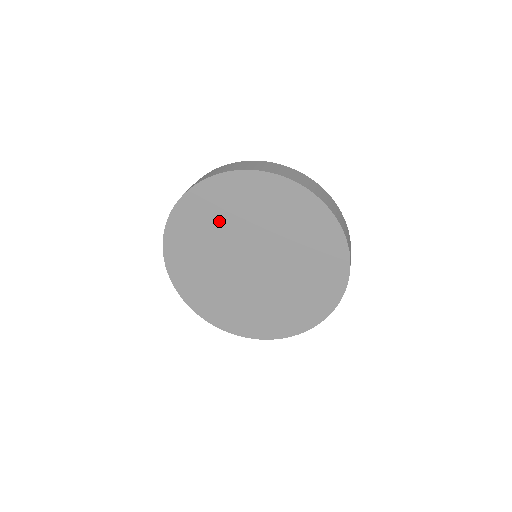
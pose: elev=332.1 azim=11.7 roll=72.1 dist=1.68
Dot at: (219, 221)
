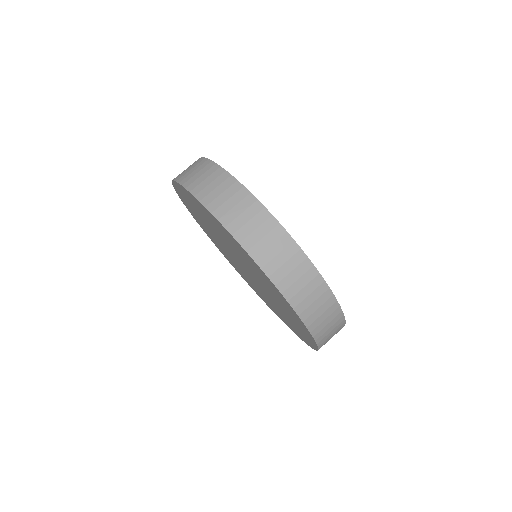
Dot at: (210, 223)
